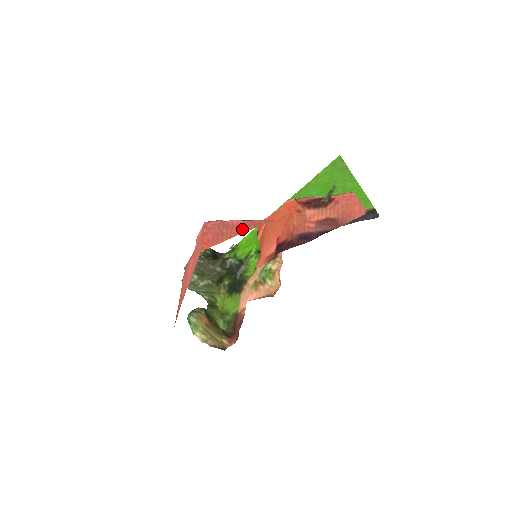
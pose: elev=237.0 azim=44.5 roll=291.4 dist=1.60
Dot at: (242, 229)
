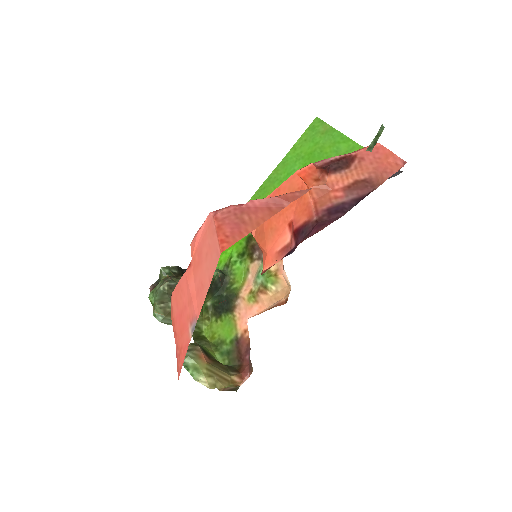
Dot at: (271, 210)
